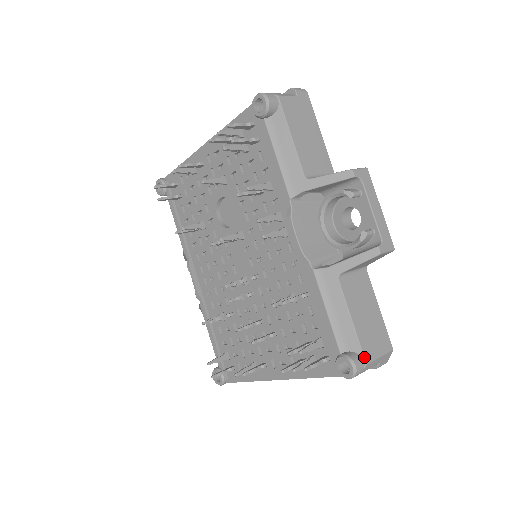
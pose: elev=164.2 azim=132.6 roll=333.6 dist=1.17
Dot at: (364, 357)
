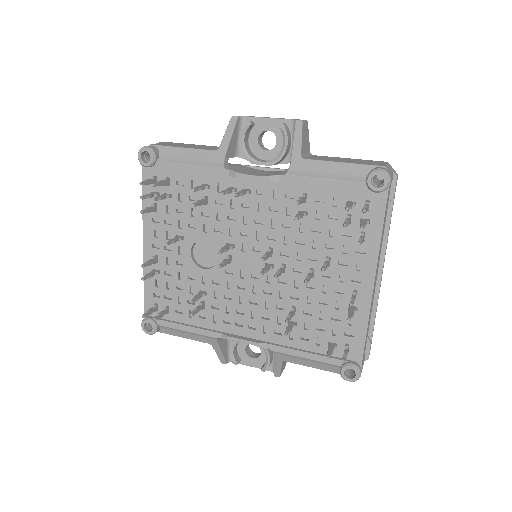
Dot at: (377, 166)
